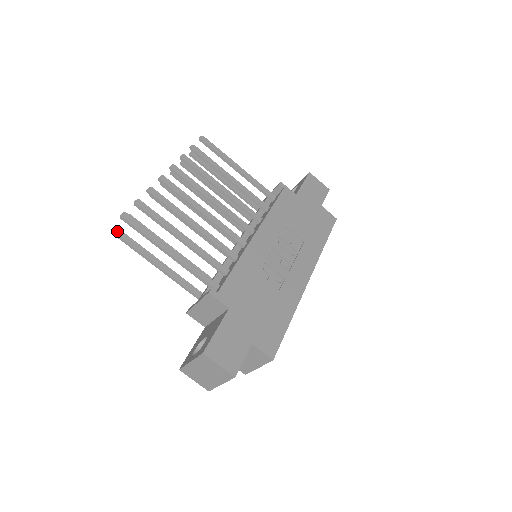
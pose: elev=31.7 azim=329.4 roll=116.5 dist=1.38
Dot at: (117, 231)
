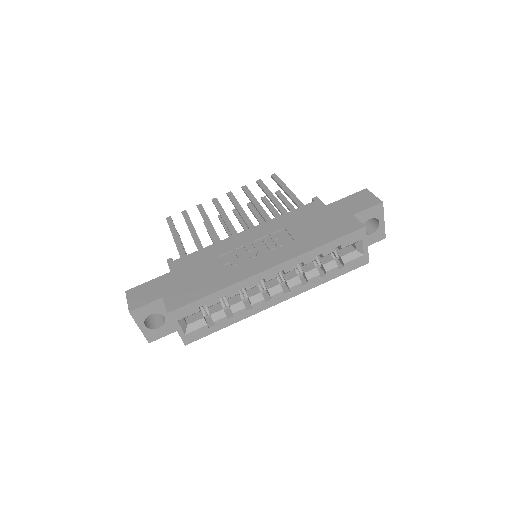
Dot at: occluded
